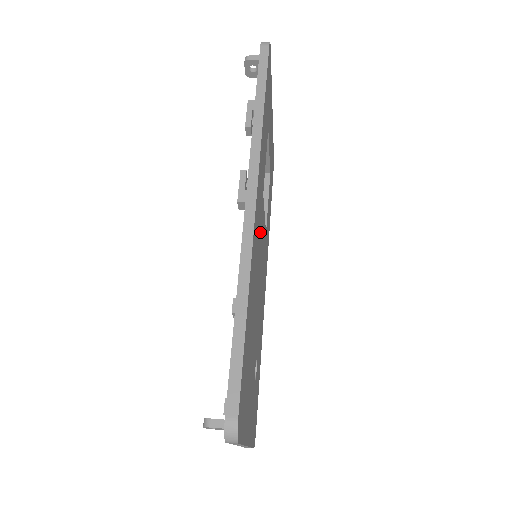
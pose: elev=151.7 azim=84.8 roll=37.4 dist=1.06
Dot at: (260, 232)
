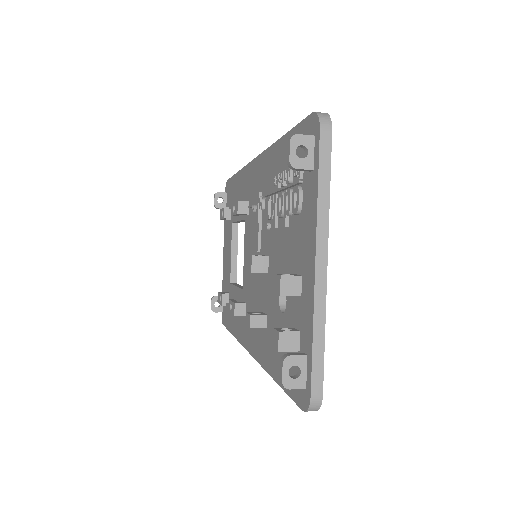
Dot at: occluded
